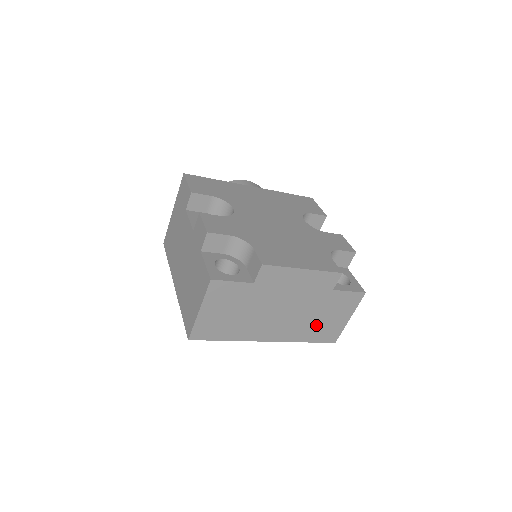
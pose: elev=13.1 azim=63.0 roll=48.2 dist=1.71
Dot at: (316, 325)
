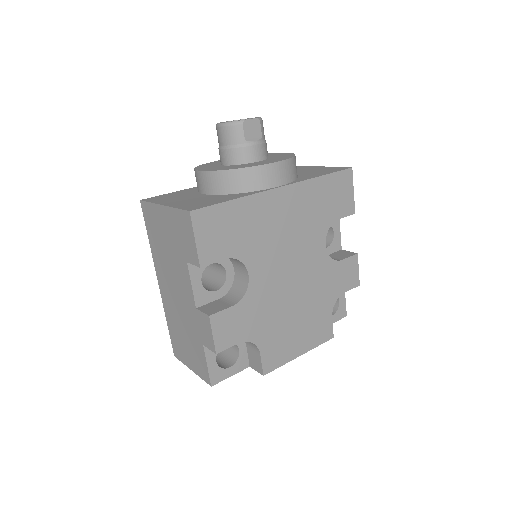
Dot at: occluded
